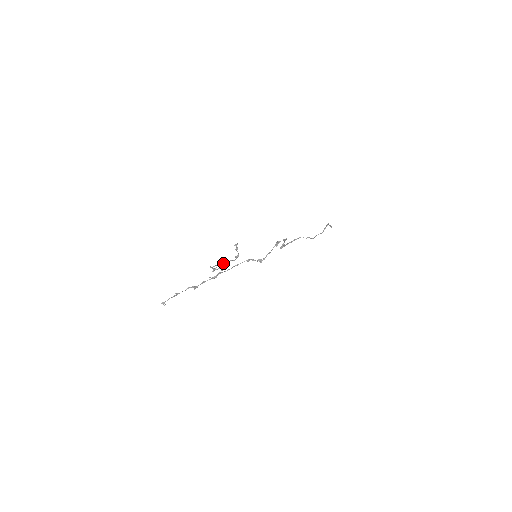
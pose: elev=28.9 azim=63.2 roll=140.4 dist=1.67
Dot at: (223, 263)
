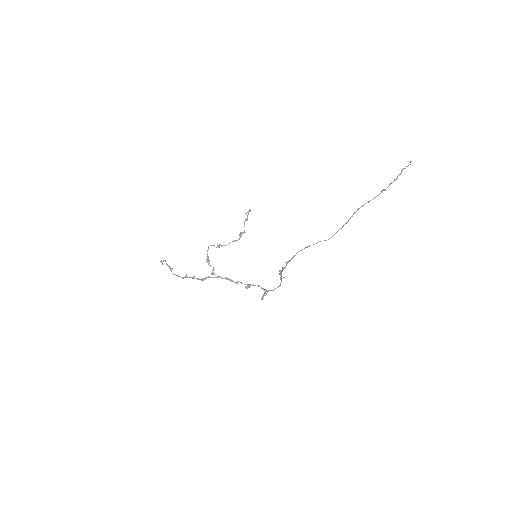
Dot at: occluded
